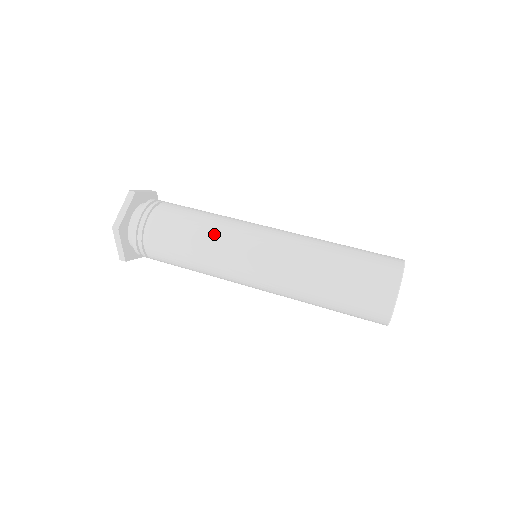
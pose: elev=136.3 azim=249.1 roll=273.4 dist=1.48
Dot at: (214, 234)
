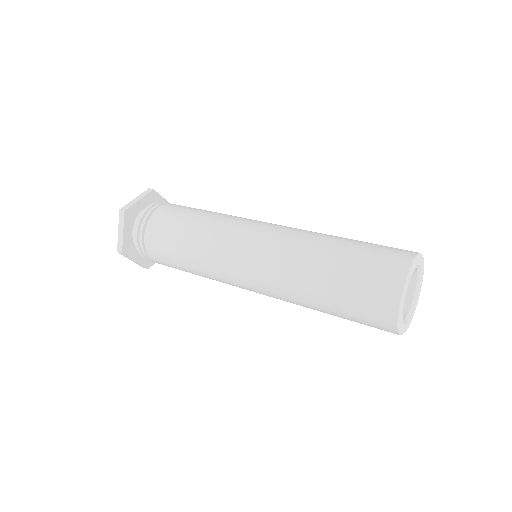
Dot at: (215, 219)
